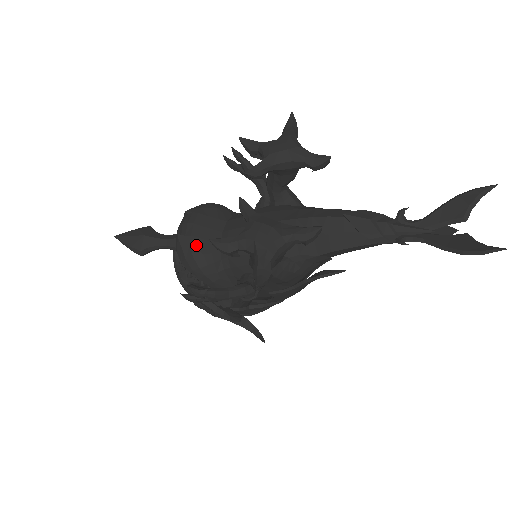
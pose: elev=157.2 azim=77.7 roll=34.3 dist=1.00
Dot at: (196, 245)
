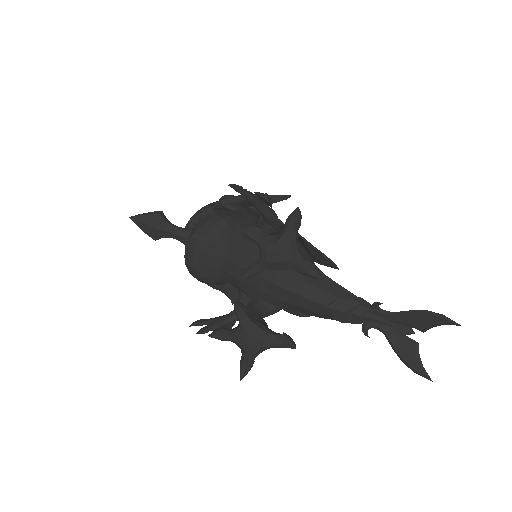
Dot at: (202, 271)
